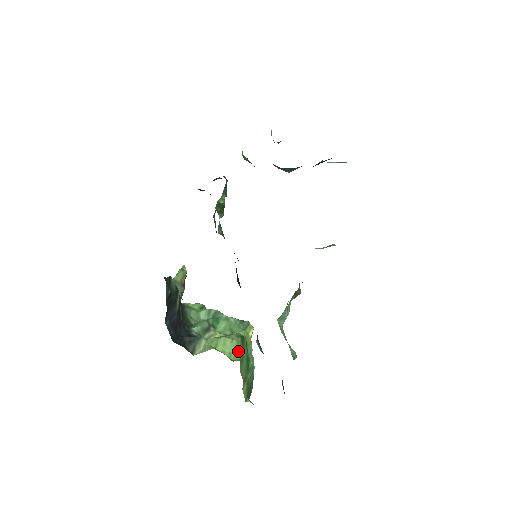
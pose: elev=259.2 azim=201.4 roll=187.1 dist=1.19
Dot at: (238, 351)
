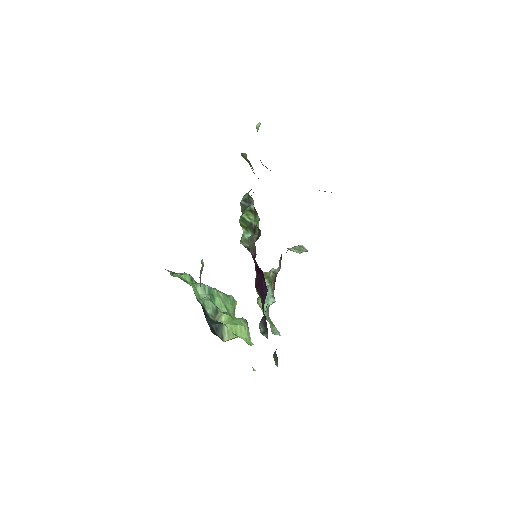
Dot at: (249, 336)
